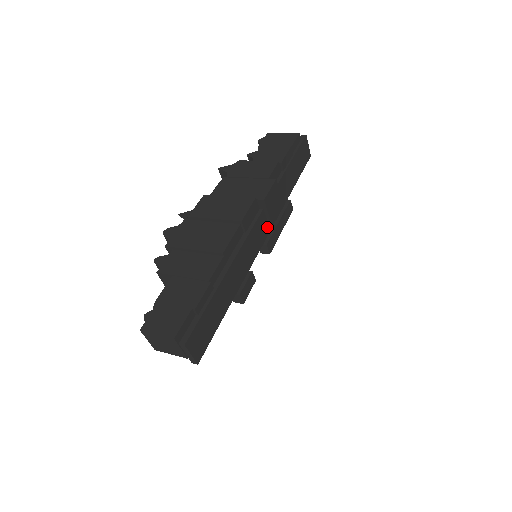
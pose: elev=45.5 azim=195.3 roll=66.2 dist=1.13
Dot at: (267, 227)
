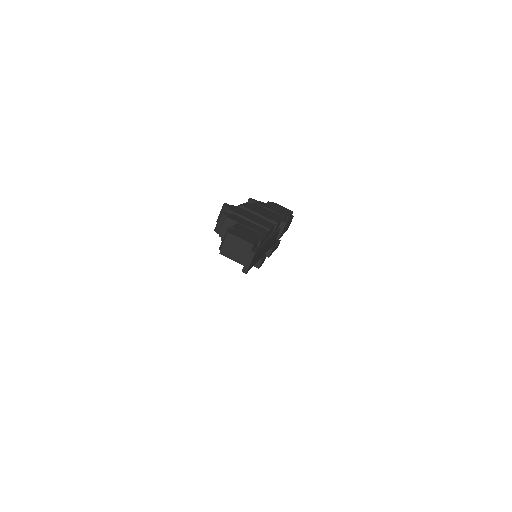
Dot at: (274, 241)
